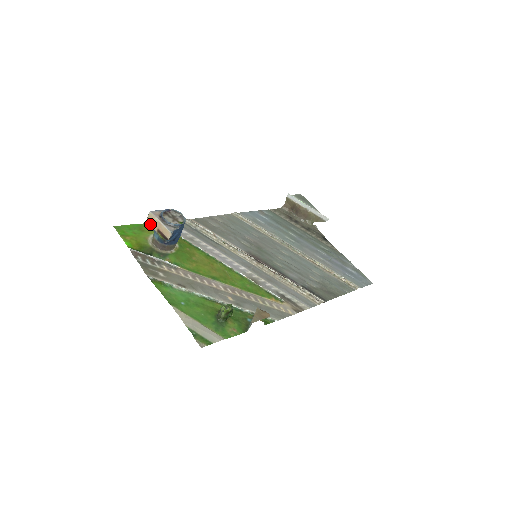
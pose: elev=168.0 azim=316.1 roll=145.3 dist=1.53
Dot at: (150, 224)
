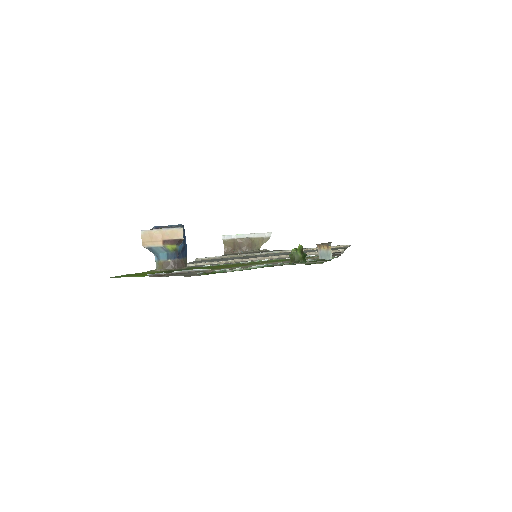
Dot at: (149, 245)
